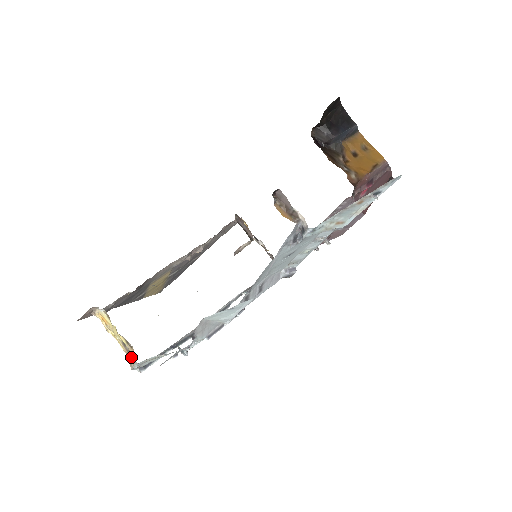
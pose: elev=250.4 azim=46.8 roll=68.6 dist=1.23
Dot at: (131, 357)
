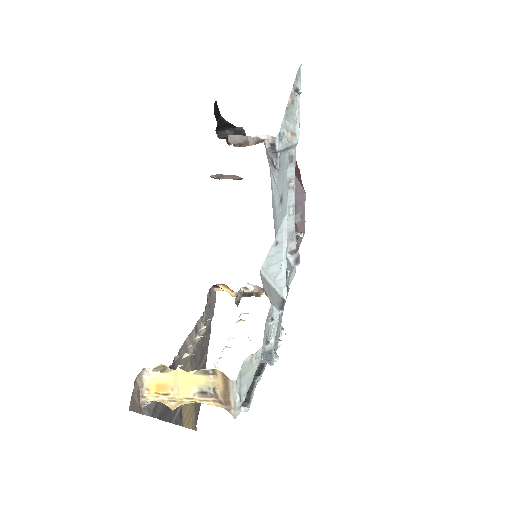
Dot at: (223, 391)
